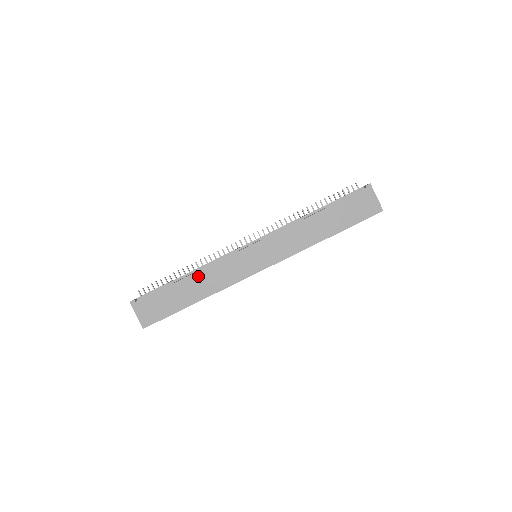
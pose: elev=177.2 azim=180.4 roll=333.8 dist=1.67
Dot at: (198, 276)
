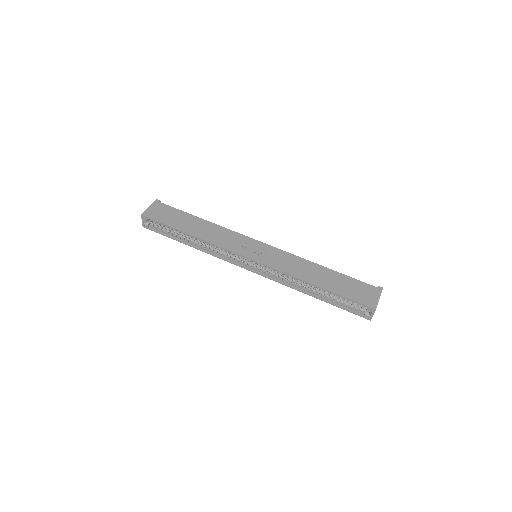
Dot at: (210, 225)
